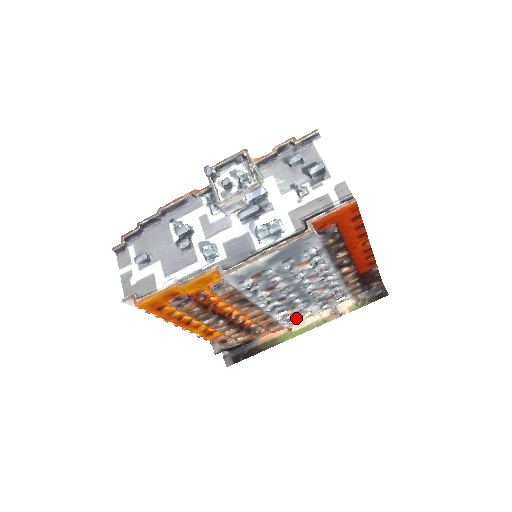
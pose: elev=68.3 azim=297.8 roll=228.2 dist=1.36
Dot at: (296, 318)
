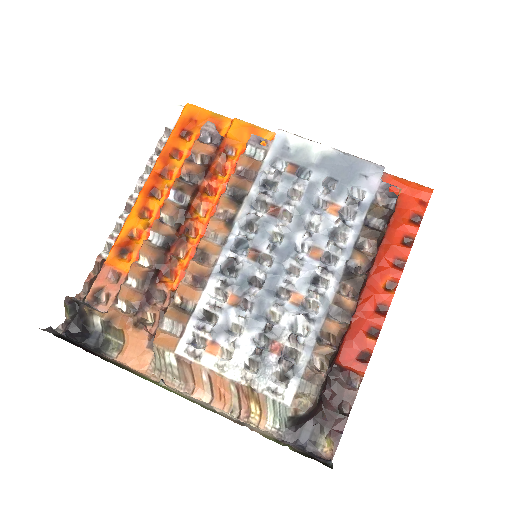
Dot at: (206, 347)
